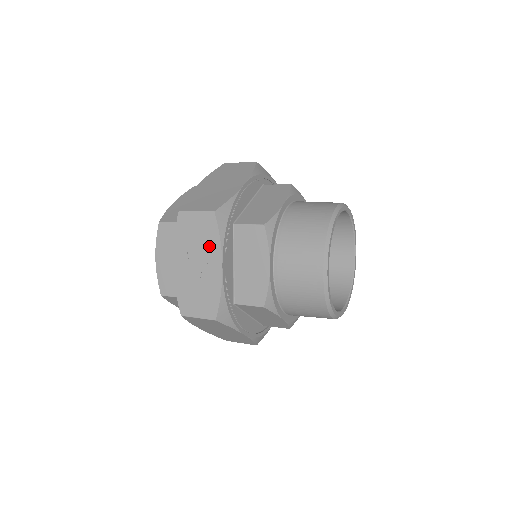
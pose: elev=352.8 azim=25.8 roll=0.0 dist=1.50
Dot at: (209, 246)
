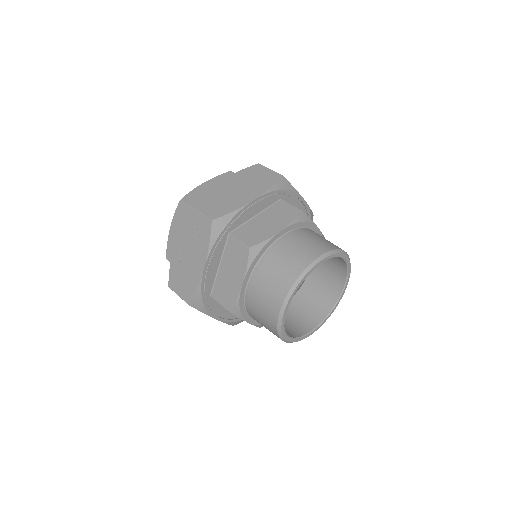
Dot at: (200, 246)
